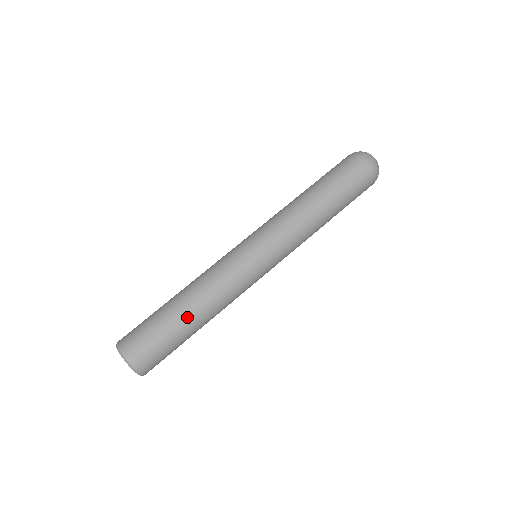
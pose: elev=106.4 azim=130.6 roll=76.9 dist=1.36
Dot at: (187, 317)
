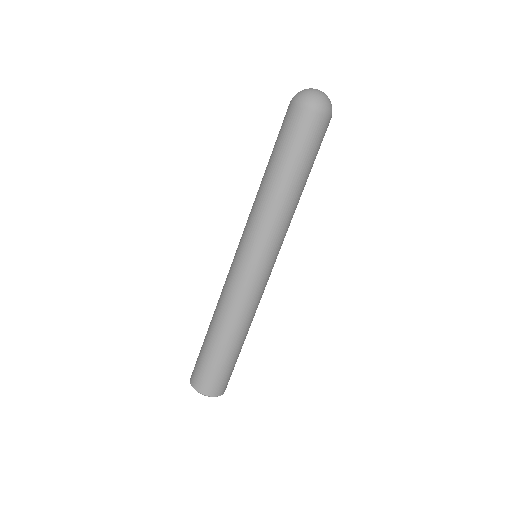
Dot at: (237, 344)
